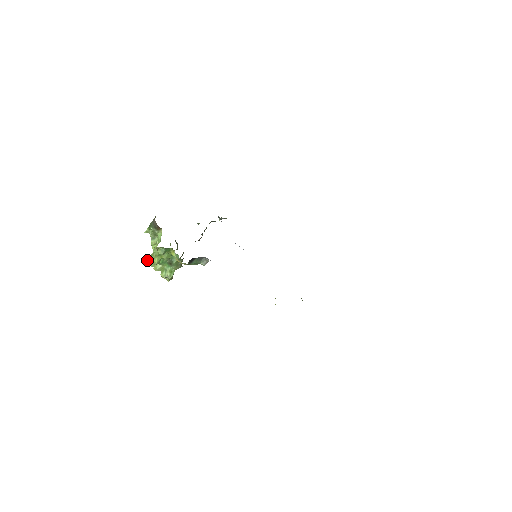
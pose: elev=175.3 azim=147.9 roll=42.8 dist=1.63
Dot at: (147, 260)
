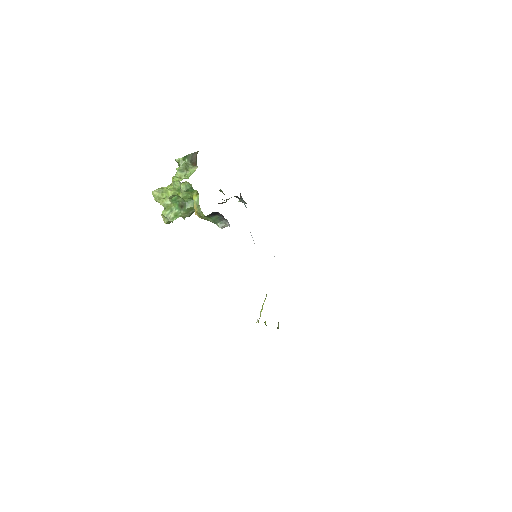
Dot at: (155, 190)
